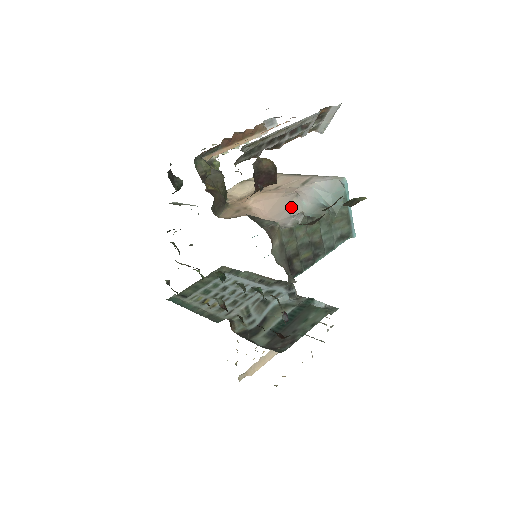
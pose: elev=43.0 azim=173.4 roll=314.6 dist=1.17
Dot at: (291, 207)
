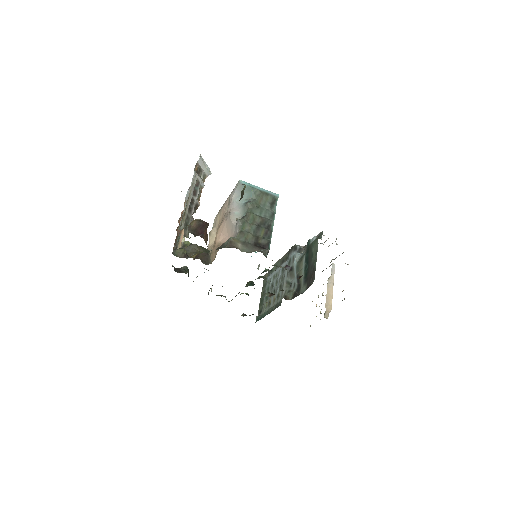
Dot at: (233, 222)
